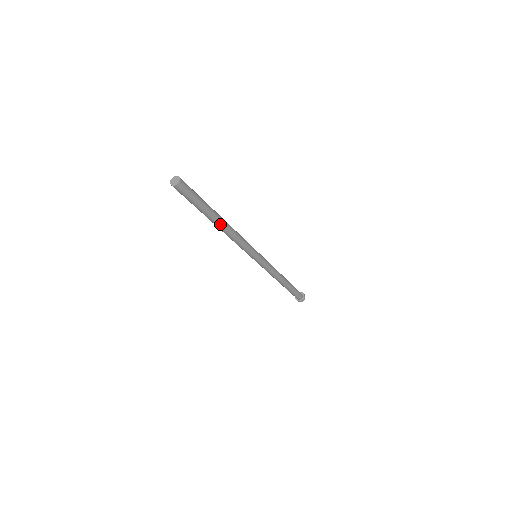
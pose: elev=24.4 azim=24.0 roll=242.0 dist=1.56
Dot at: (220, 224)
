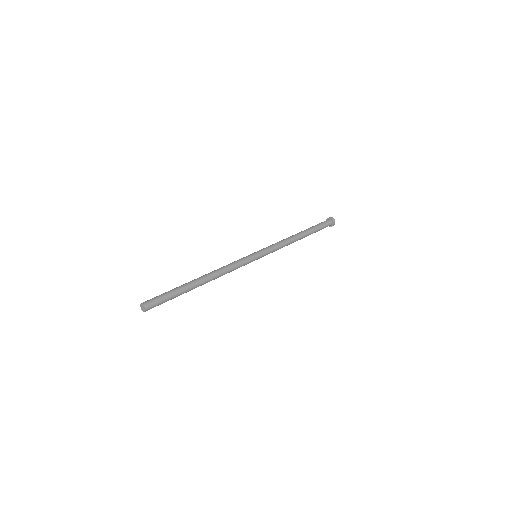
Dot at: (200, 285)
